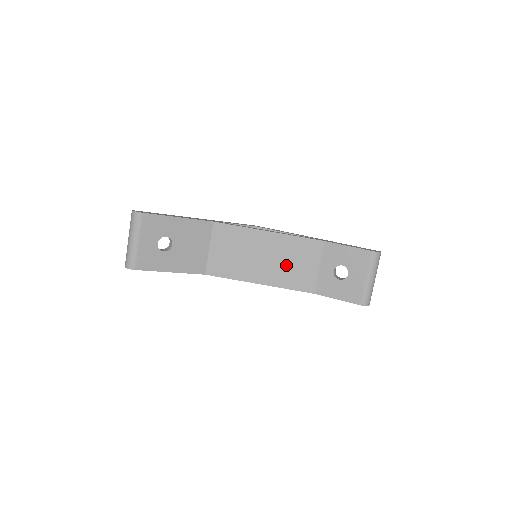
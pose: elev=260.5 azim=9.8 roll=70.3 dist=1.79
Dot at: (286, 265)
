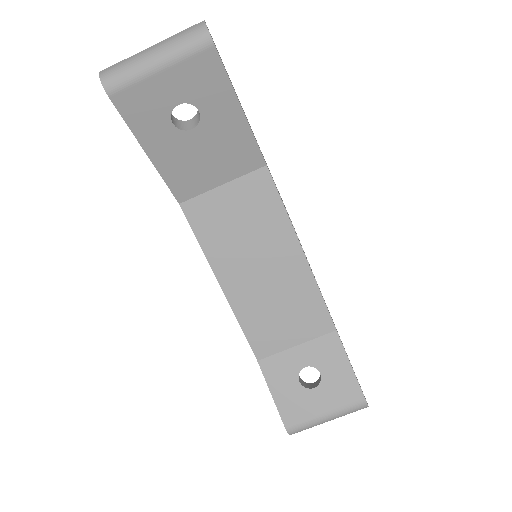
Dot at: (272, 304)
